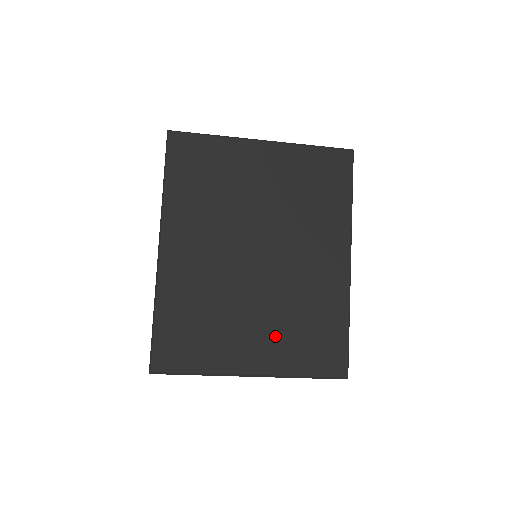
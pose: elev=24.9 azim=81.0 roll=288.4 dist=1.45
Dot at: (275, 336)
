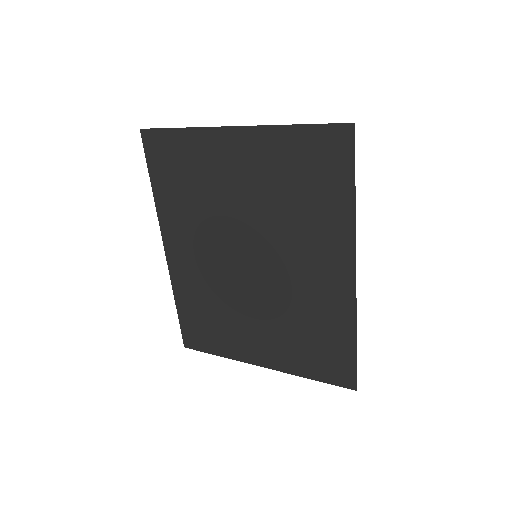
Dot at: (276, 340)
